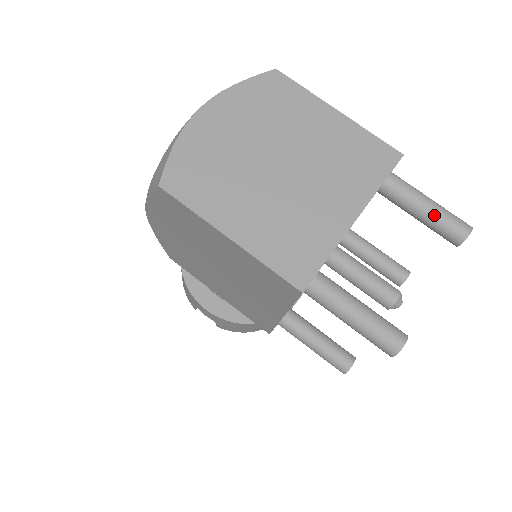
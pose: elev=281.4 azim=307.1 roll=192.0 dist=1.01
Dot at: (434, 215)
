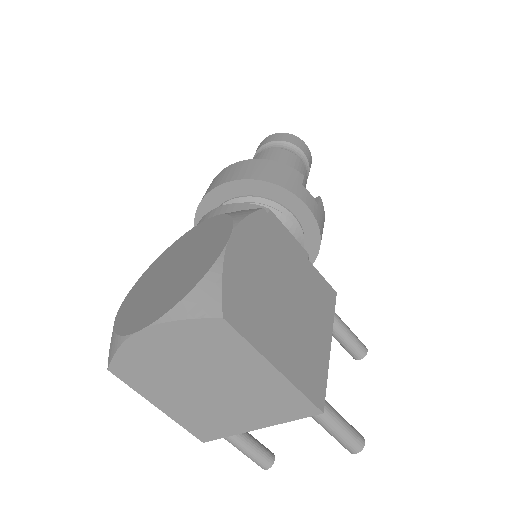
Dot at: (333, 436)
